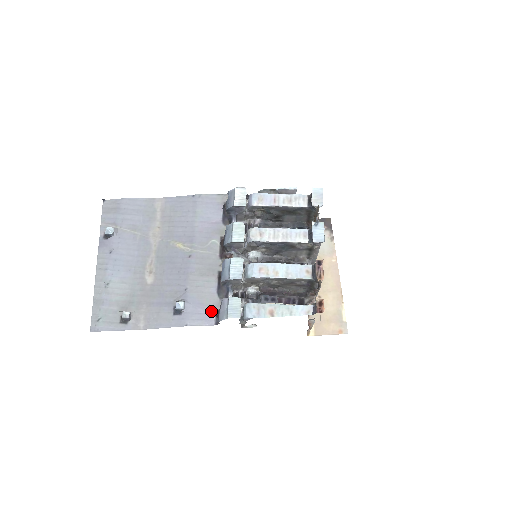
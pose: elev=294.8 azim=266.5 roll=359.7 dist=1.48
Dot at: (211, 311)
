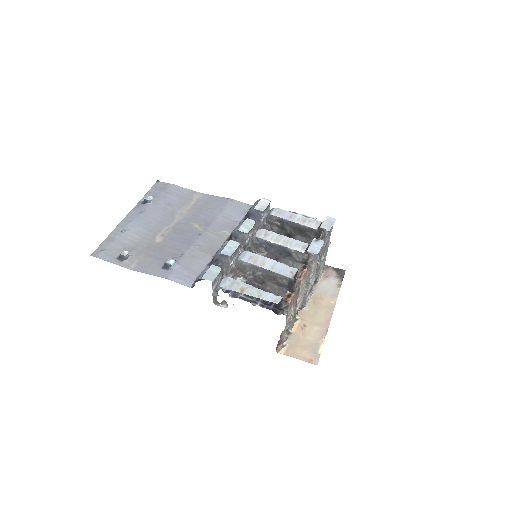
Dot at: (194, 277)
